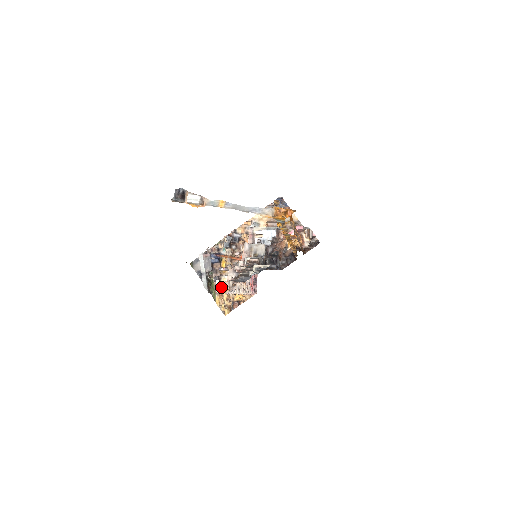
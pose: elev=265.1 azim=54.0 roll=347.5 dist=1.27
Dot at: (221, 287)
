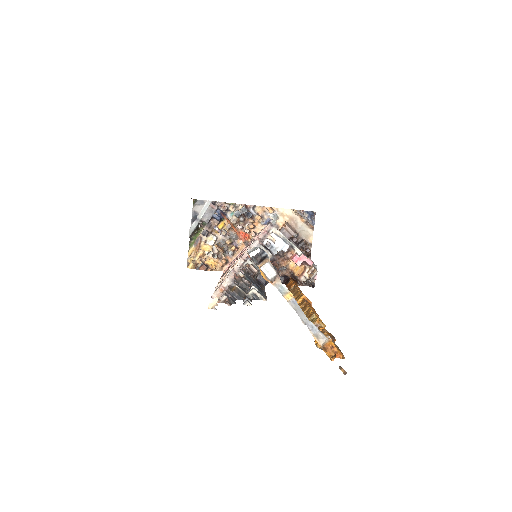
Dot at: (203, 242)
